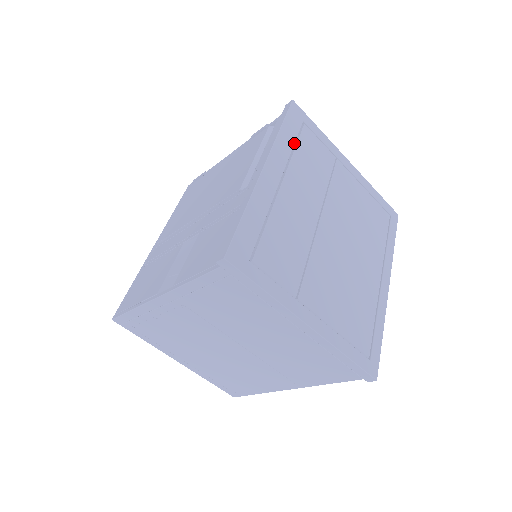
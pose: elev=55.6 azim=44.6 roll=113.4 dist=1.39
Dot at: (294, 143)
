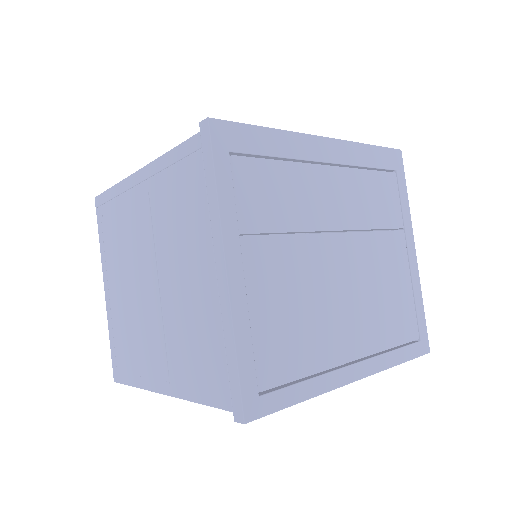
Dot at: (371, 167)
